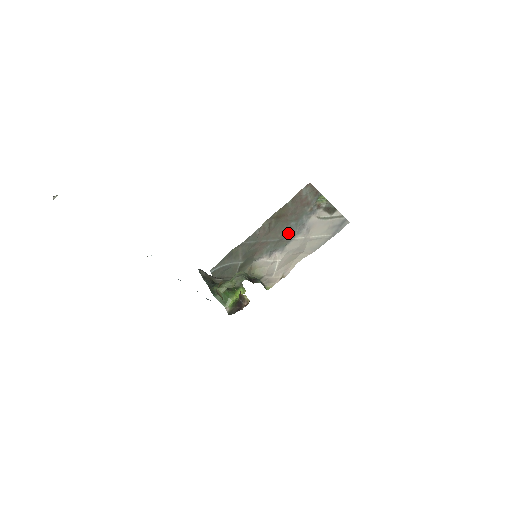
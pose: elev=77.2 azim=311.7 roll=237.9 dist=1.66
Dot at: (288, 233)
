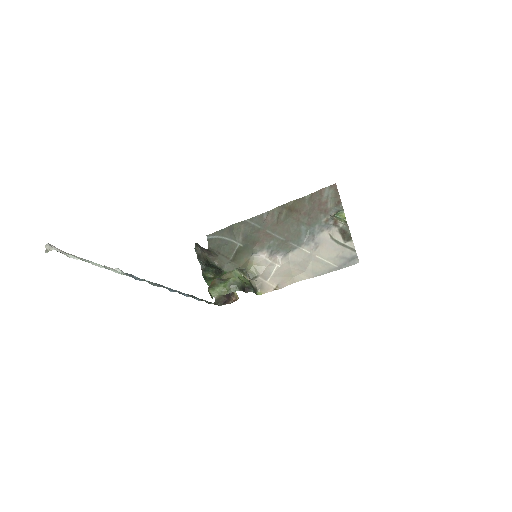
Dot at: (295, 237)
